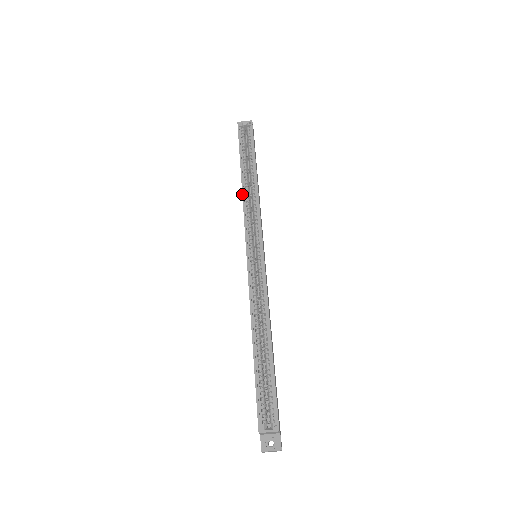
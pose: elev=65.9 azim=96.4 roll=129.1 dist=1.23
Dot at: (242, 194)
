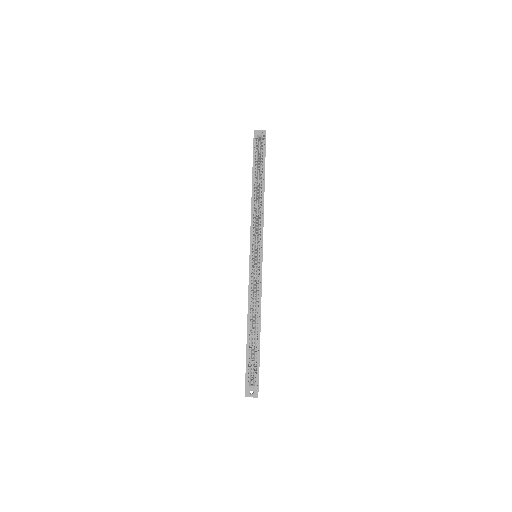
Dot at: (251, 204)
